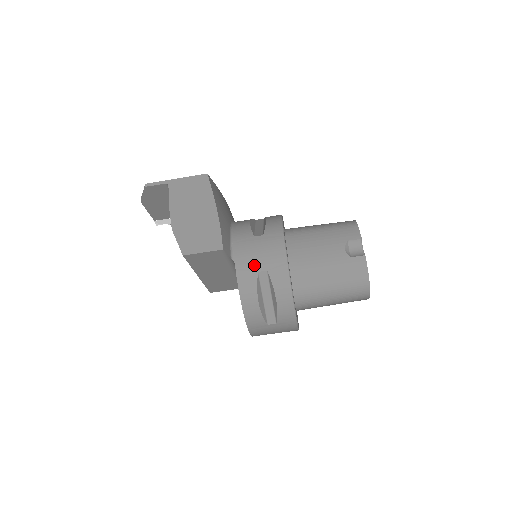
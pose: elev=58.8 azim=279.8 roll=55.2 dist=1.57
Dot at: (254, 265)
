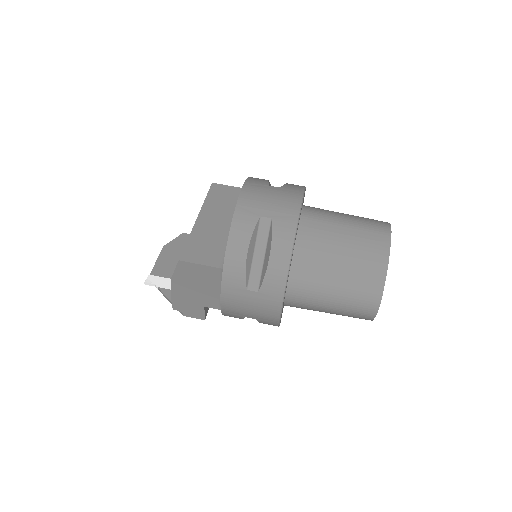
Dot at: occluded
